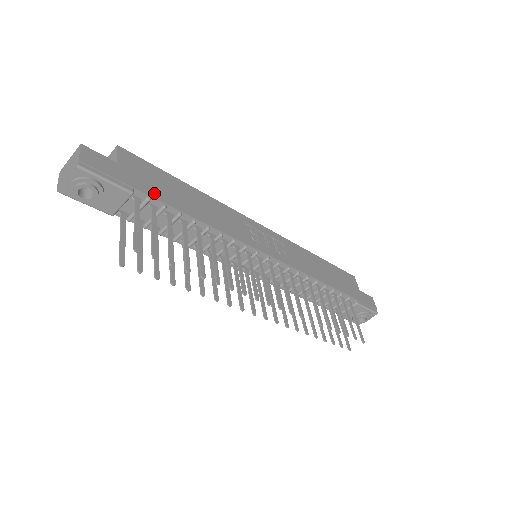
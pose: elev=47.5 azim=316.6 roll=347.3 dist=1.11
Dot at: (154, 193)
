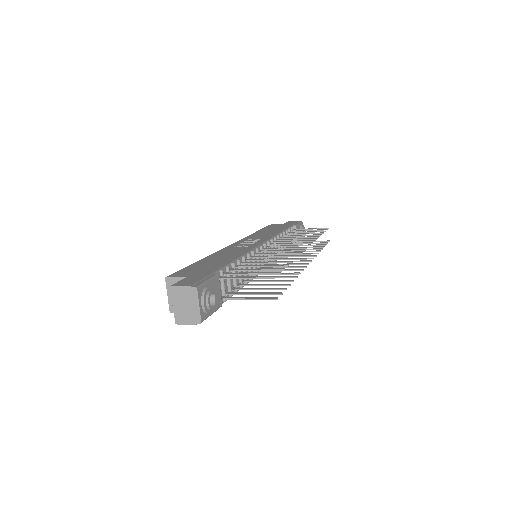
Dot at: (216, 268)
